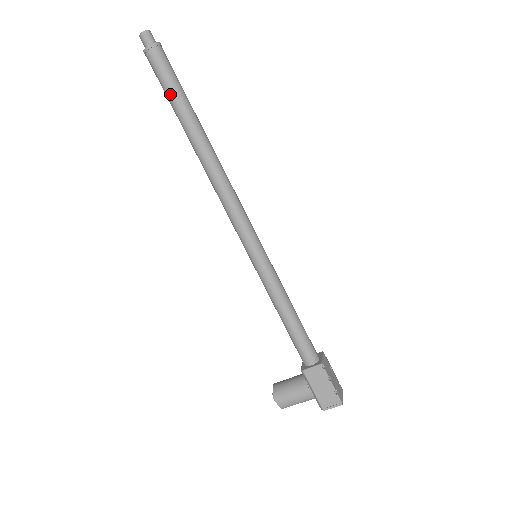
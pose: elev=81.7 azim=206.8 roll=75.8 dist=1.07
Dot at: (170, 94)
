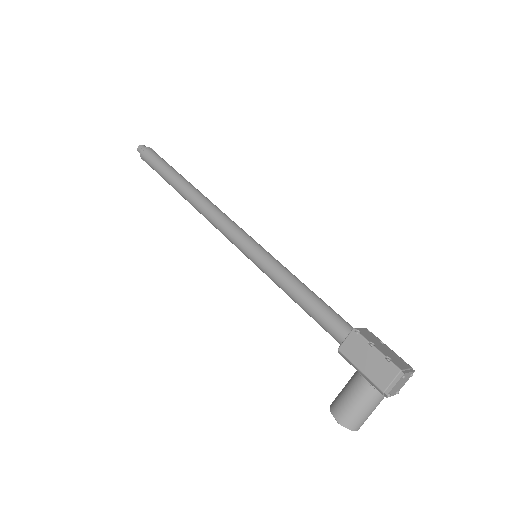
Dot at: (159, 170)
